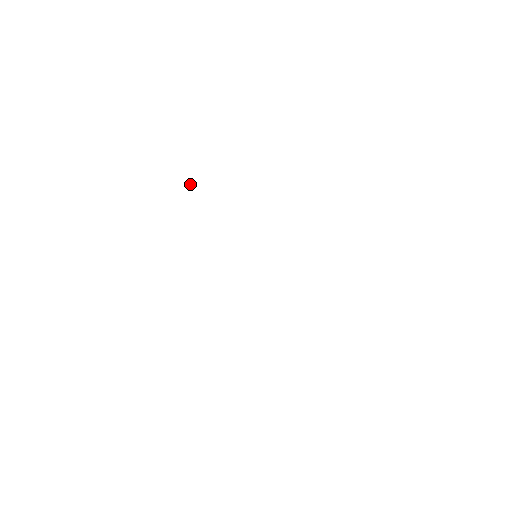
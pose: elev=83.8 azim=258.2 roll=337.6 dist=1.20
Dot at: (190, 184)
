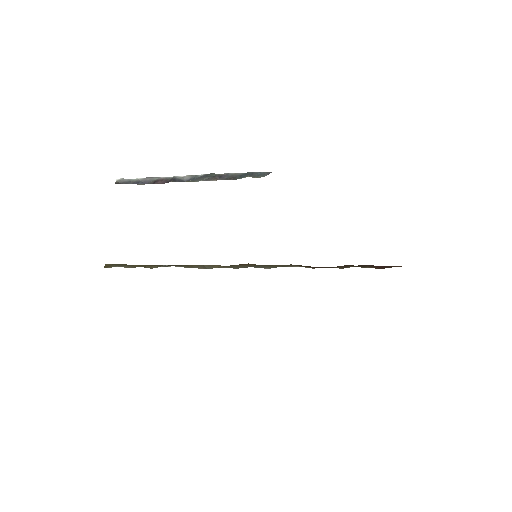
Dot at: (187, 178)
